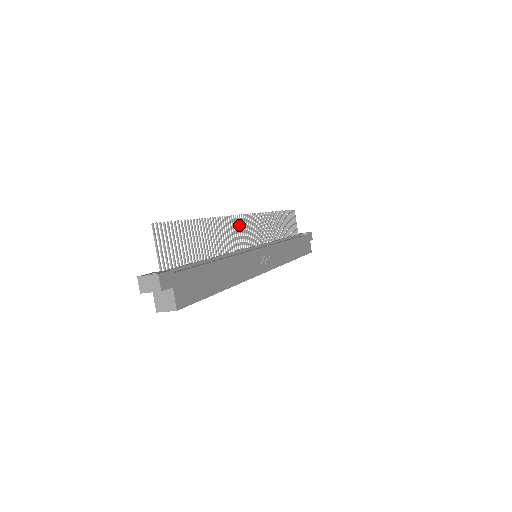
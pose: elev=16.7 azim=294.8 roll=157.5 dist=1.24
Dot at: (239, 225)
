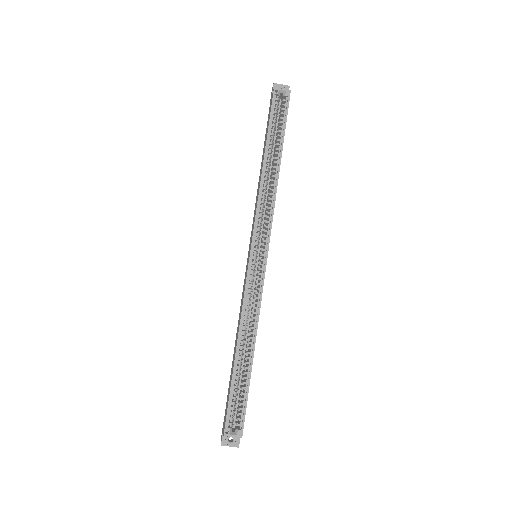
Dot at: occluded
